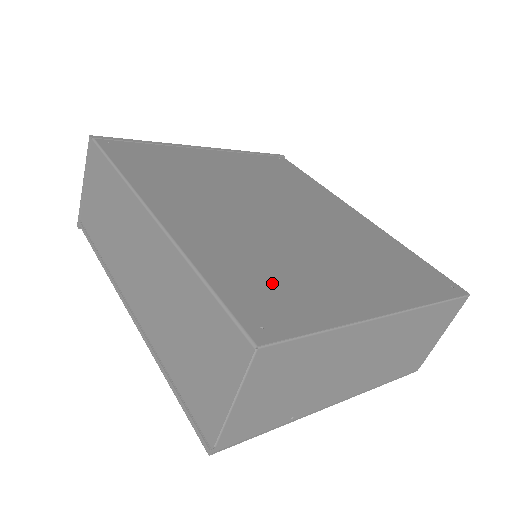
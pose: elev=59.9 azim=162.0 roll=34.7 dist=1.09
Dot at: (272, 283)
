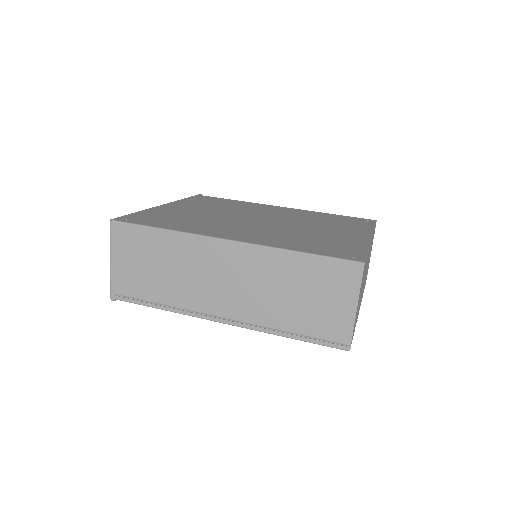
Dot at: (323, 244)
